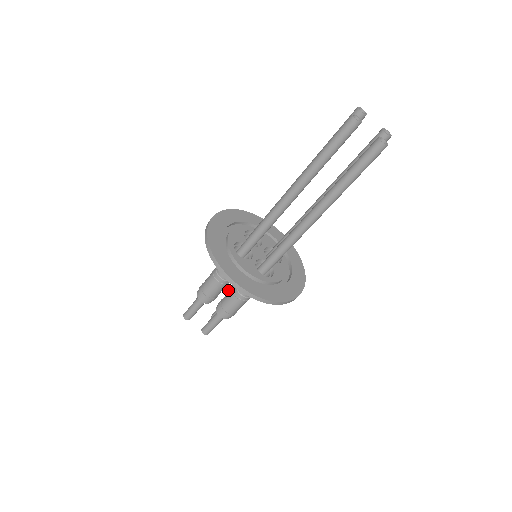
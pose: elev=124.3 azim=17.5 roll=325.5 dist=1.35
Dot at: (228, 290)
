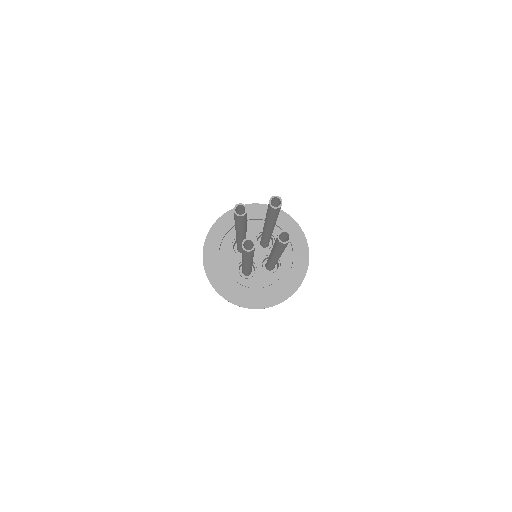
Dot at: occluded
